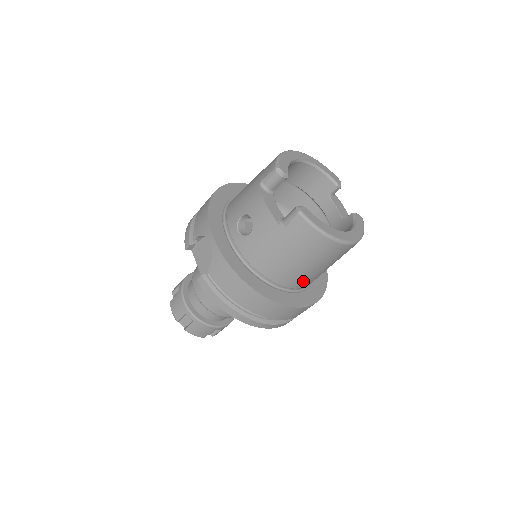
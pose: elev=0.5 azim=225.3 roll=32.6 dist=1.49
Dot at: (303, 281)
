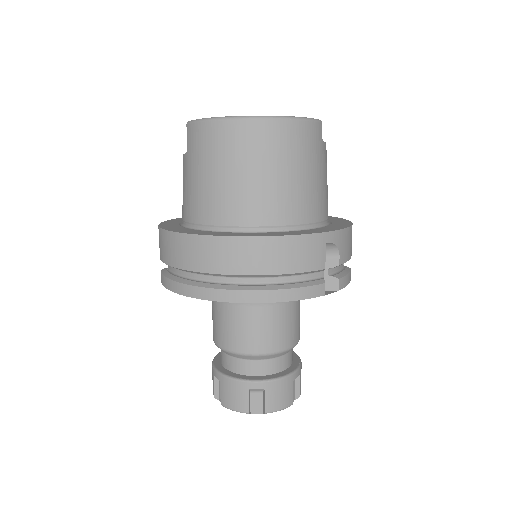
Dot at: (248, 208)
